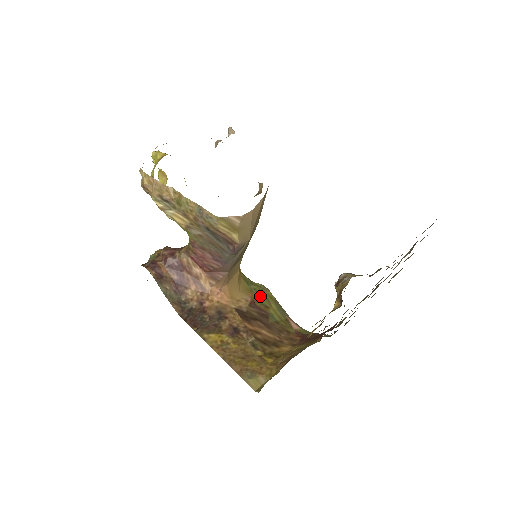
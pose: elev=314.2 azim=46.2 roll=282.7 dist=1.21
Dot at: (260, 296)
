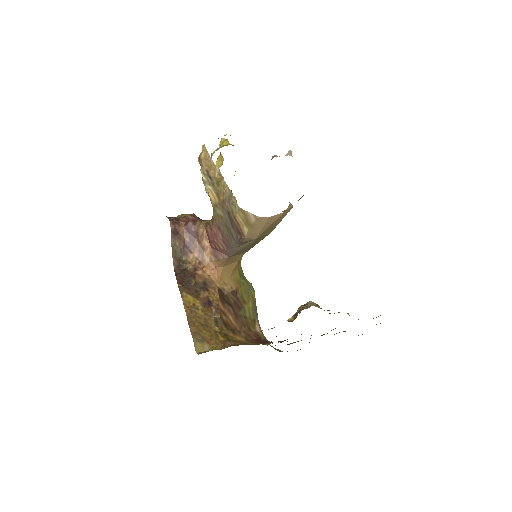
Dot at: (244, 291)
